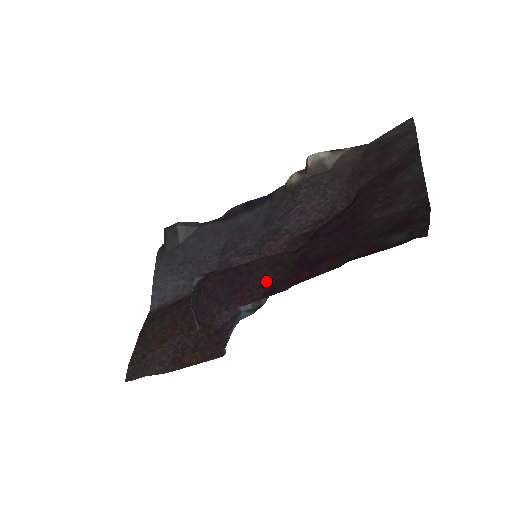
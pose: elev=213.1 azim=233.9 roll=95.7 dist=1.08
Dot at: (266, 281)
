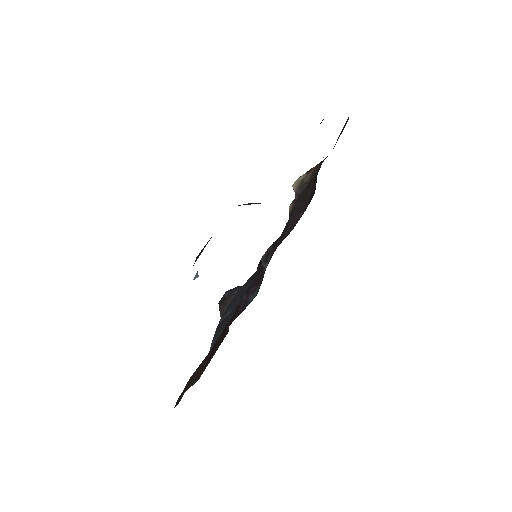
Dot at: occluded
